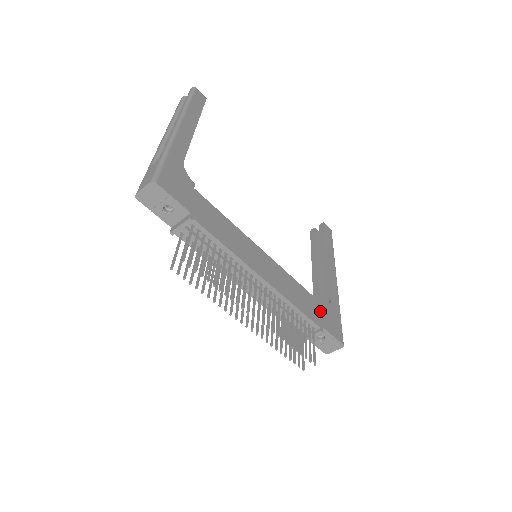
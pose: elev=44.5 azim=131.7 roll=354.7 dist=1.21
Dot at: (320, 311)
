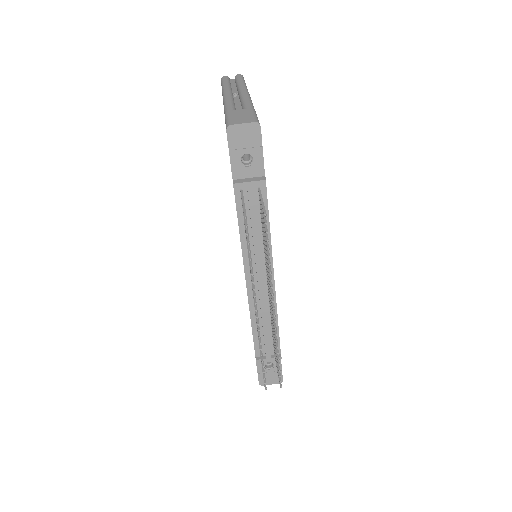
Dot at: occluded
